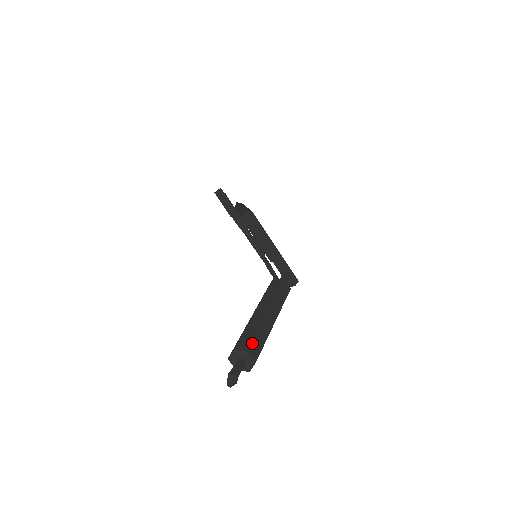
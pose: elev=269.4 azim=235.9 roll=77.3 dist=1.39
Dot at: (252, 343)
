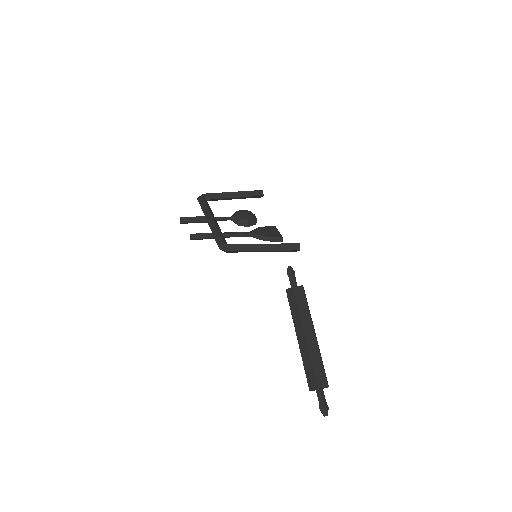
Dot at: (316, 378)
